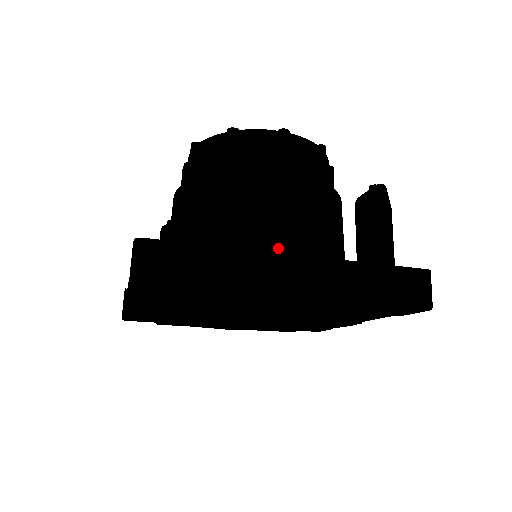
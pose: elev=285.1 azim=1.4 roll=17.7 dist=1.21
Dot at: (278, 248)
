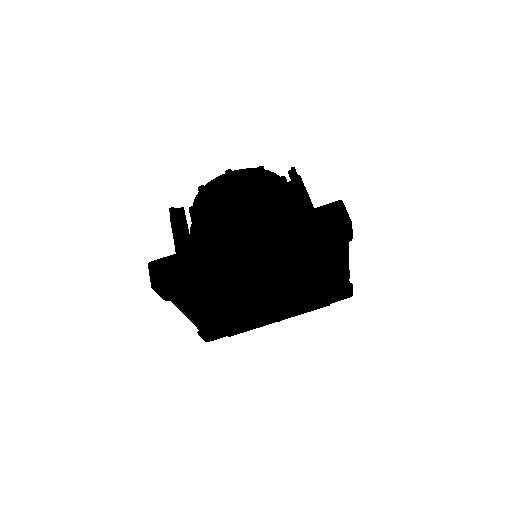
Dot at: occluded
